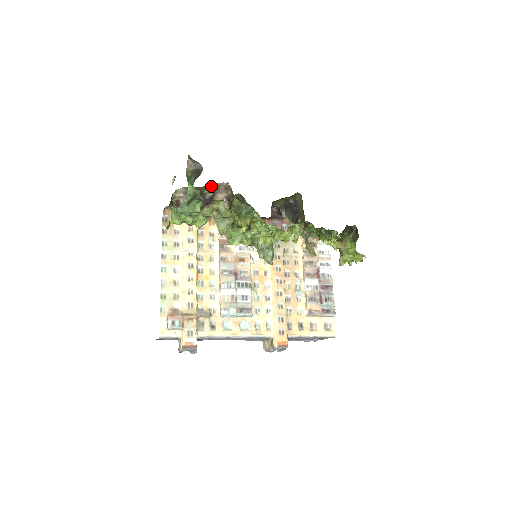
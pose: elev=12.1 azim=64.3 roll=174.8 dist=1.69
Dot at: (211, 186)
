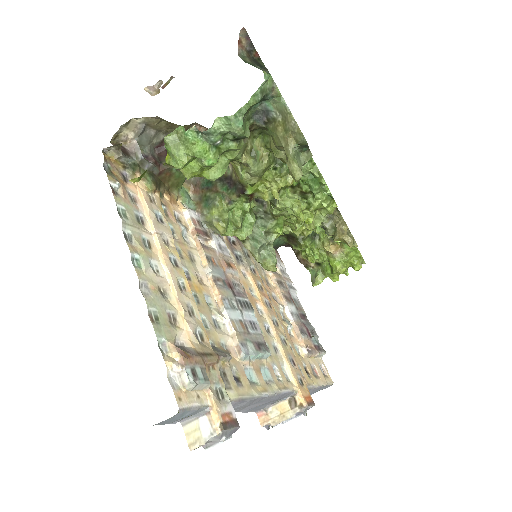
Dot at: occluded
